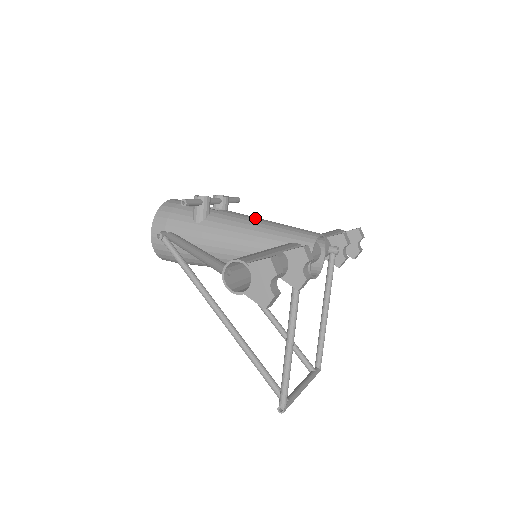
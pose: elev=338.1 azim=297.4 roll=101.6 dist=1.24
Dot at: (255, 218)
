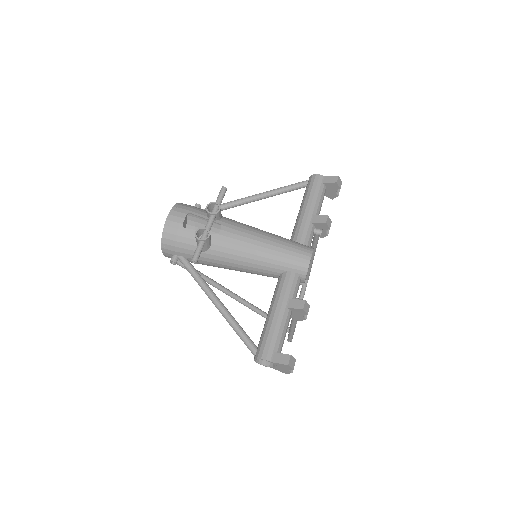
Dot at: (252, 241)
